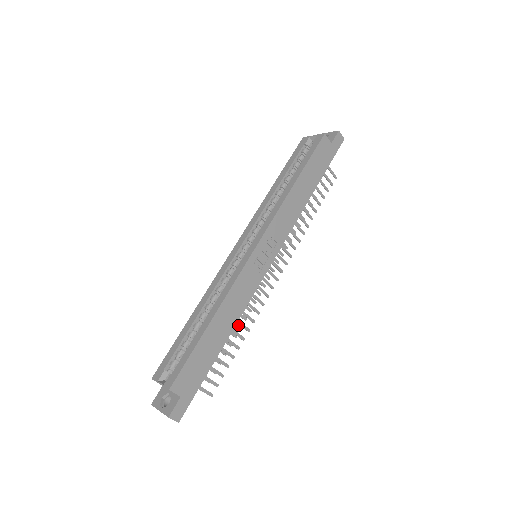
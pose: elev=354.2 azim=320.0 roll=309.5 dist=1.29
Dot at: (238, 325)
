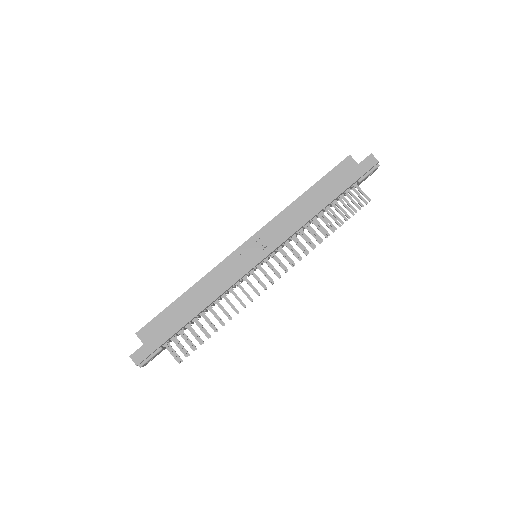
Dot at: occluded
